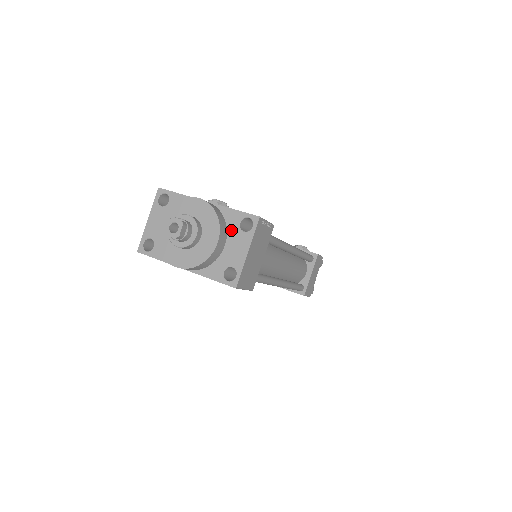
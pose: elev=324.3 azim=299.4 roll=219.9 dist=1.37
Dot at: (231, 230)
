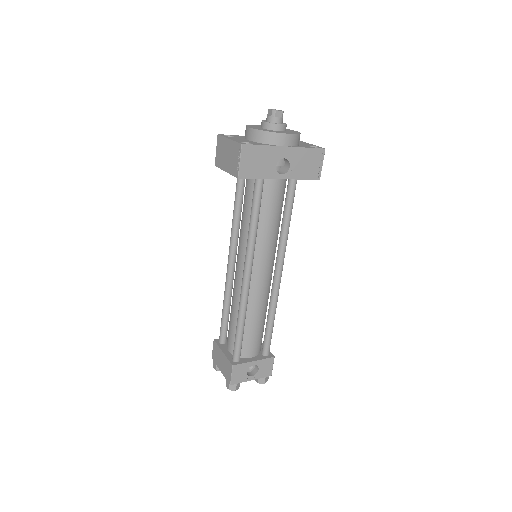
Dot at: occluded
